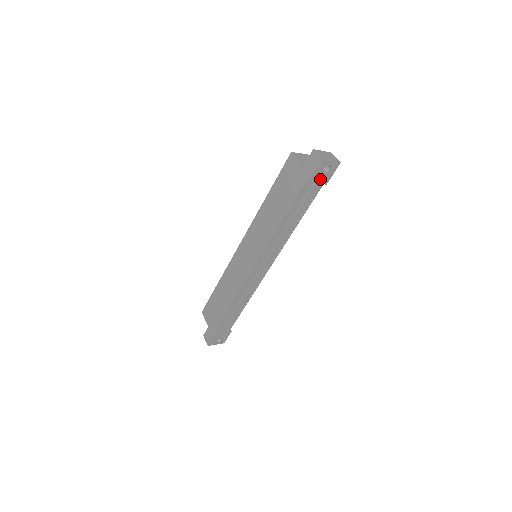
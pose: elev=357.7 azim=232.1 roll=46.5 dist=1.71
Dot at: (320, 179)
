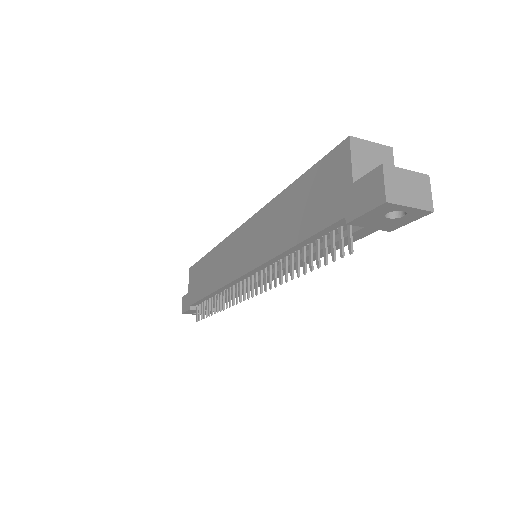
Dot at: (376, 223)
